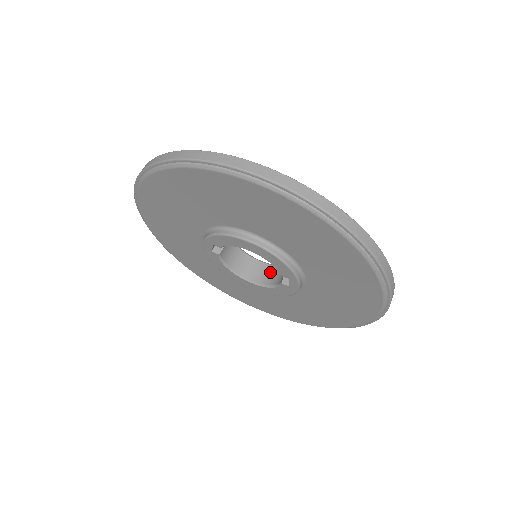
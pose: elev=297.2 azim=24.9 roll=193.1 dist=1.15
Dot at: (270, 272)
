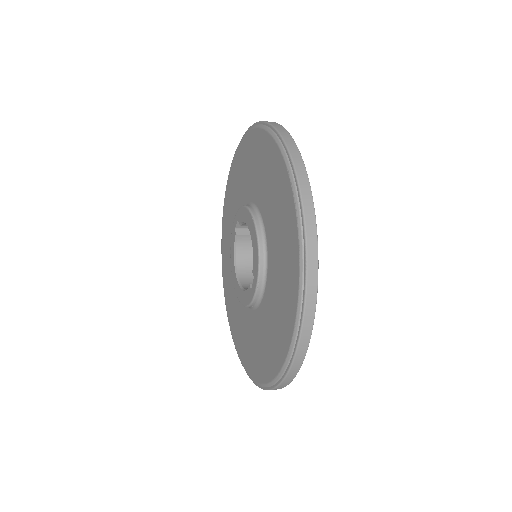
Dot at: occluded
